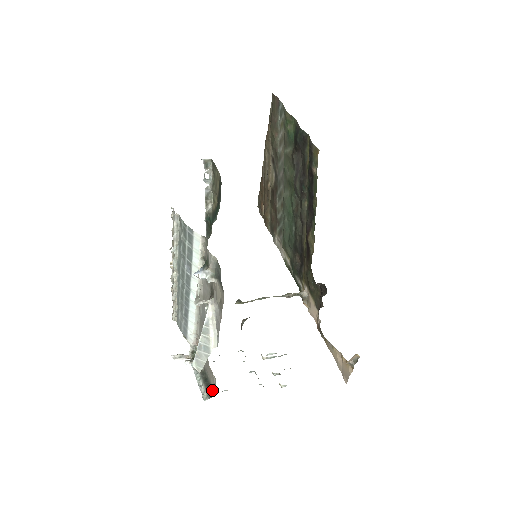
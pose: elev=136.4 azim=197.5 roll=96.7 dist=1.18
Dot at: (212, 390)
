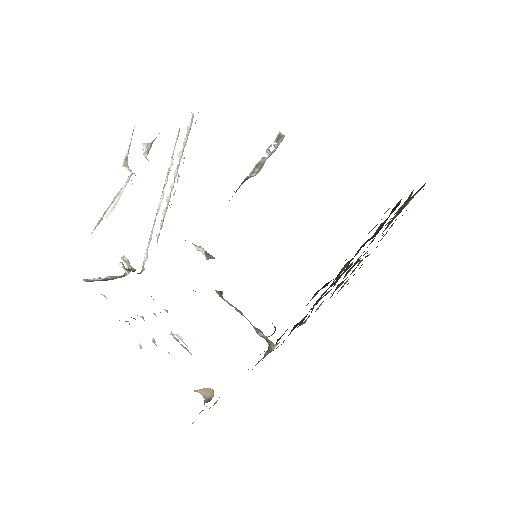
Dot at: occluded
